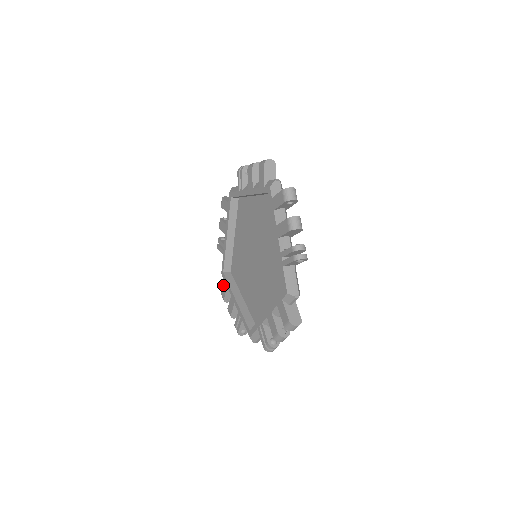
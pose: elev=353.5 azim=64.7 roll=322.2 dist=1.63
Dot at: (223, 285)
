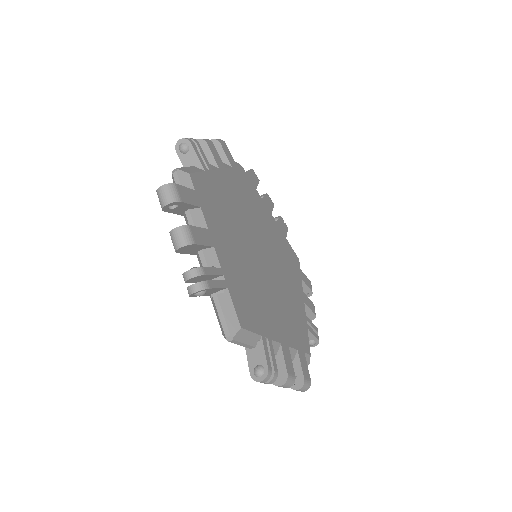
Dot at: occluded
